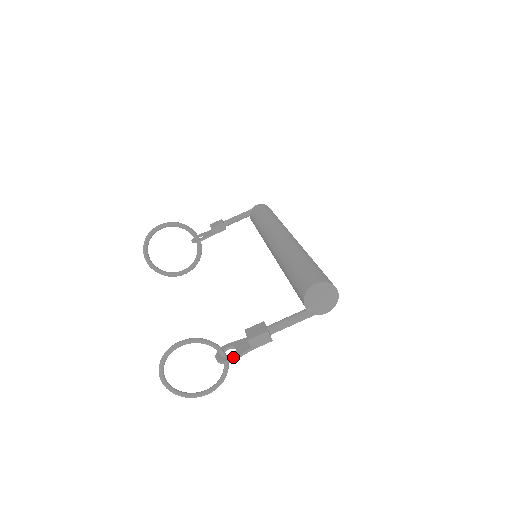
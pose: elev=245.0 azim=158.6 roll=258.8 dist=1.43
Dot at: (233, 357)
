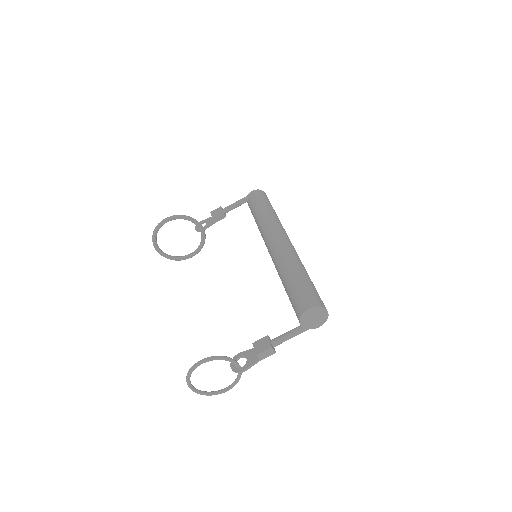
Dot at: (245, 368)
